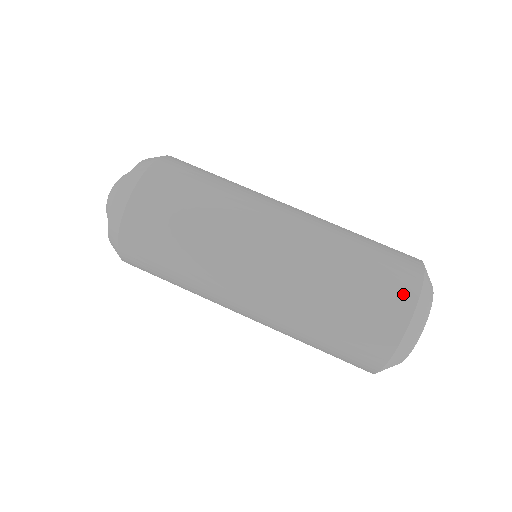
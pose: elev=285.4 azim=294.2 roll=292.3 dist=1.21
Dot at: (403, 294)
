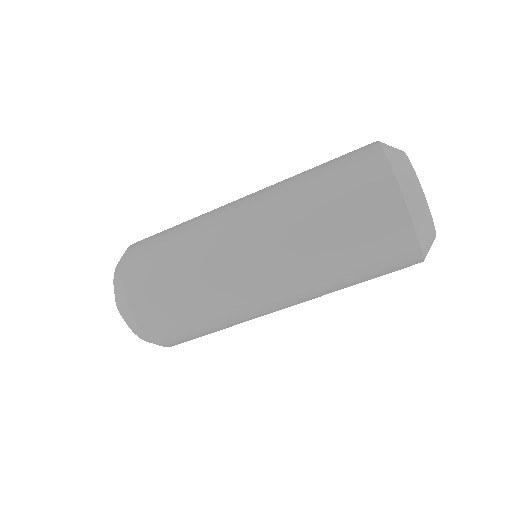
Dot at: (378, 181)
